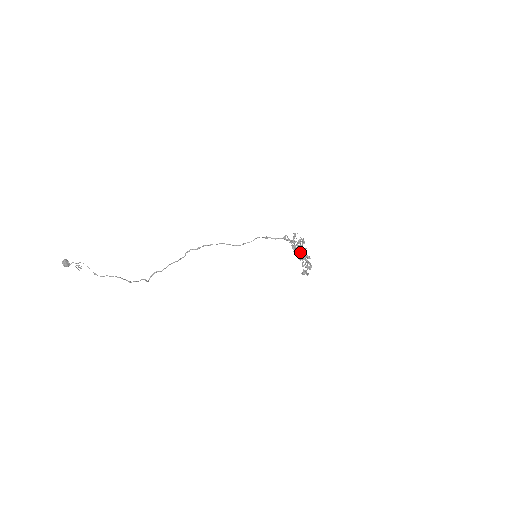
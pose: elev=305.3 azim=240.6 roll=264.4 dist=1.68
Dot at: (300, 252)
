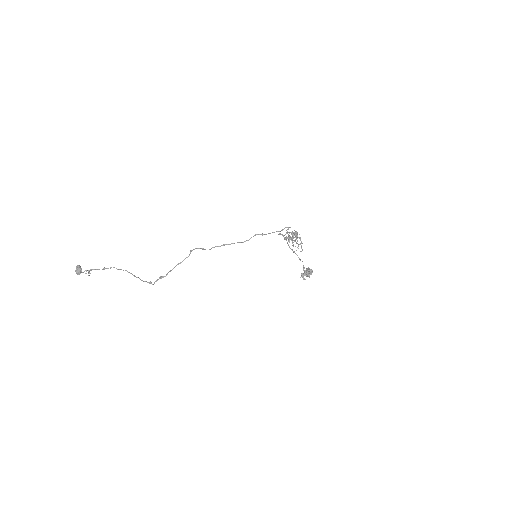
Dot at: (294, 233)
